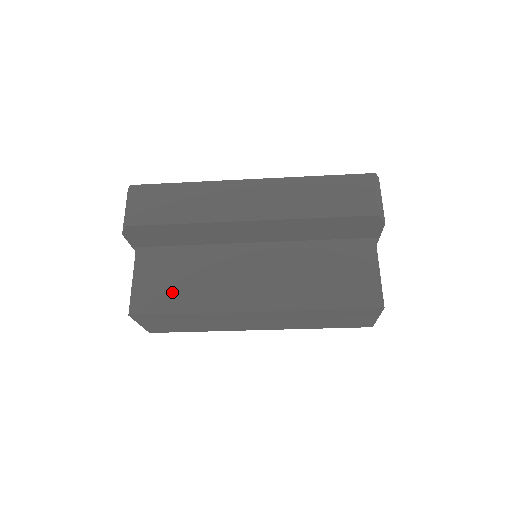
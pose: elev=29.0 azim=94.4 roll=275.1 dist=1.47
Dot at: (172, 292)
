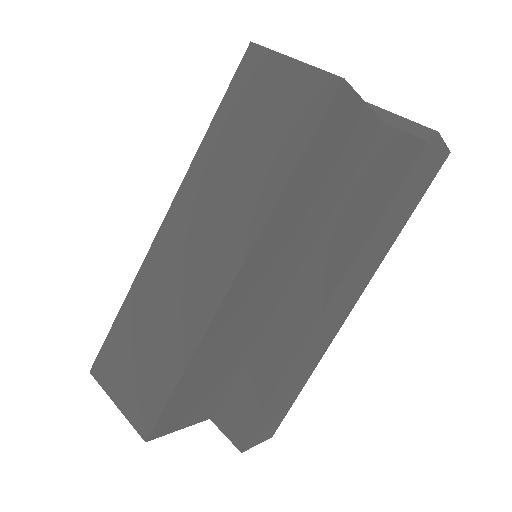
Dot at: occluded
